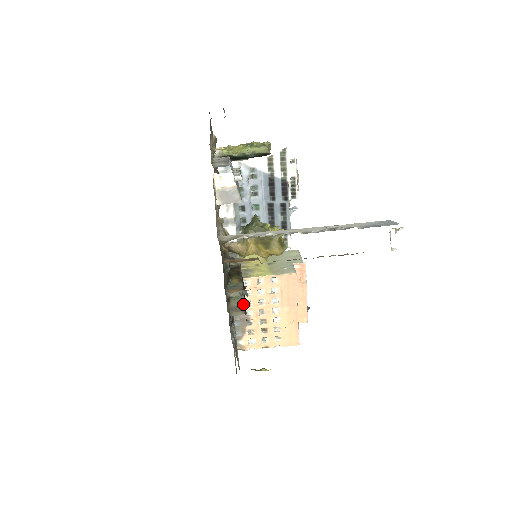
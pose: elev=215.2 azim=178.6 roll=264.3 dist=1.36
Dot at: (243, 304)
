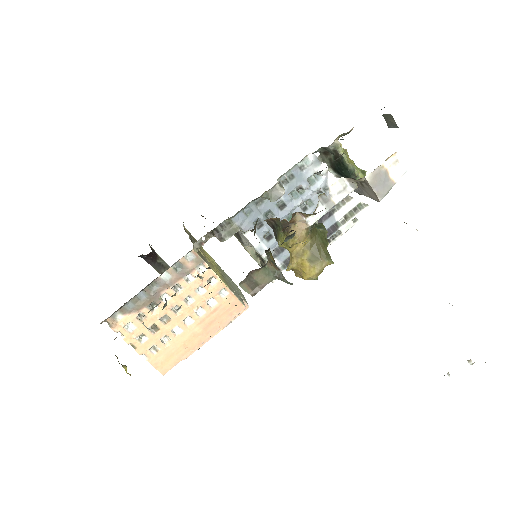
Dot at: (264, 286)
